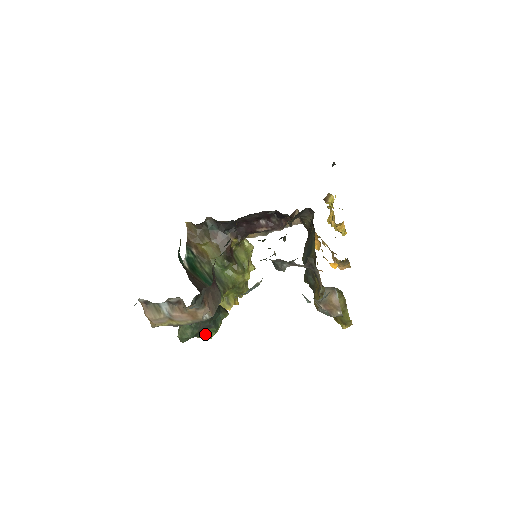
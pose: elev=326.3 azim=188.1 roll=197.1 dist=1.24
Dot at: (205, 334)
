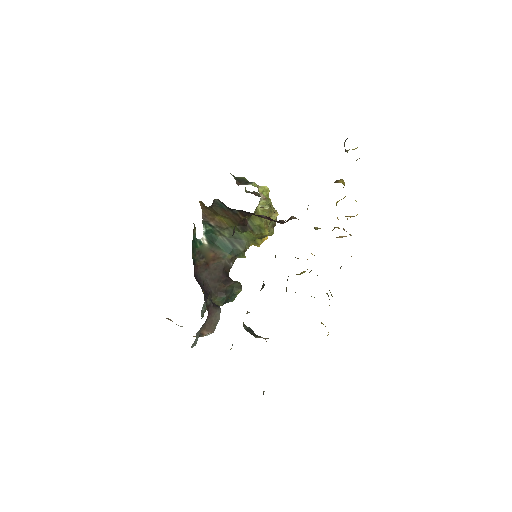
Dot at: occluded
